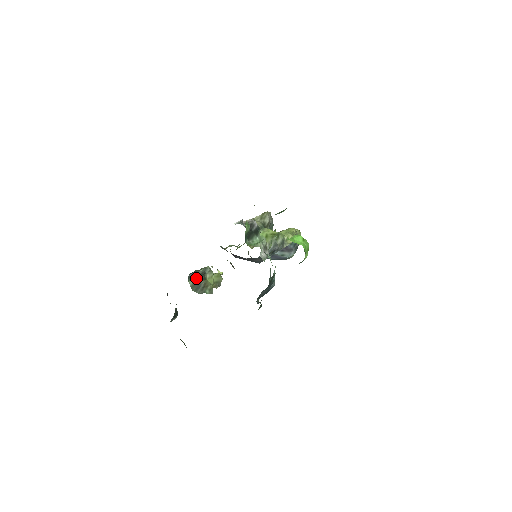
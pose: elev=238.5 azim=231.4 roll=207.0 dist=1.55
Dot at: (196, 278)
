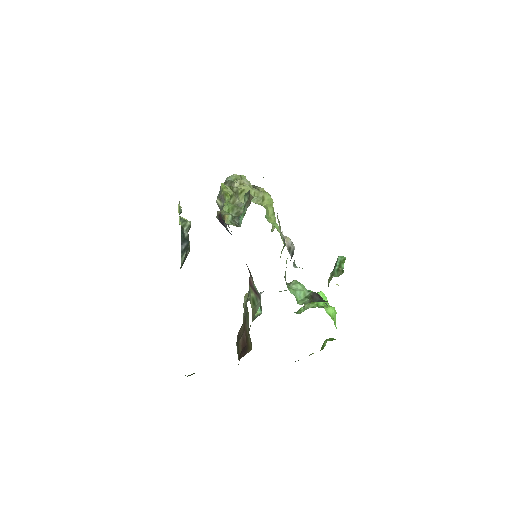
Dot at: occluded
